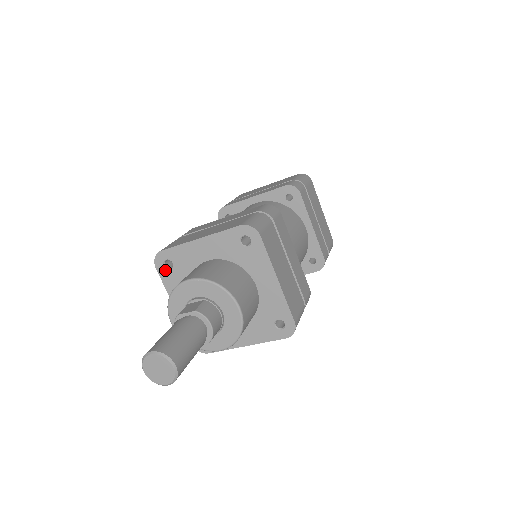
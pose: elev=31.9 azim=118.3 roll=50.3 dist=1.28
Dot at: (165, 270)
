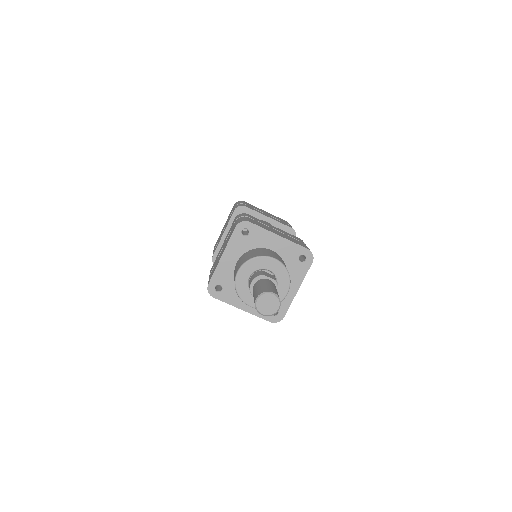
Dot at: (240, 233)
